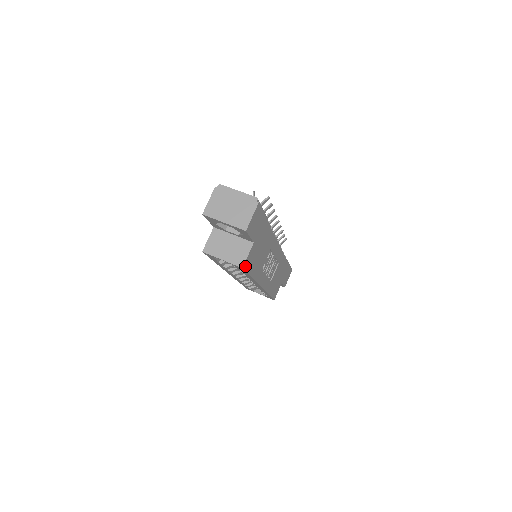
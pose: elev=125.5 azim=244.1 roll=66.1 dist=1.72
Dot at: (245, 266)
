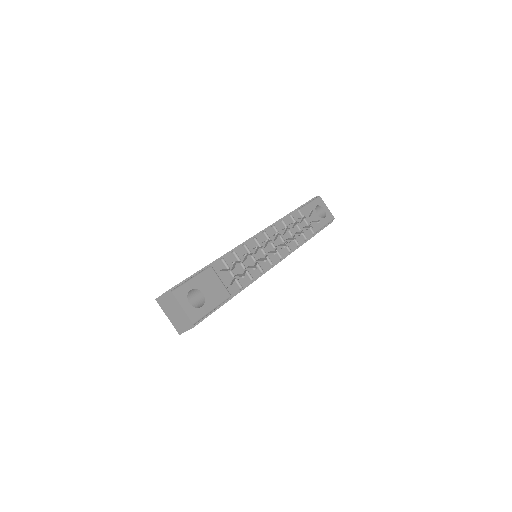
Dot at: occluded
